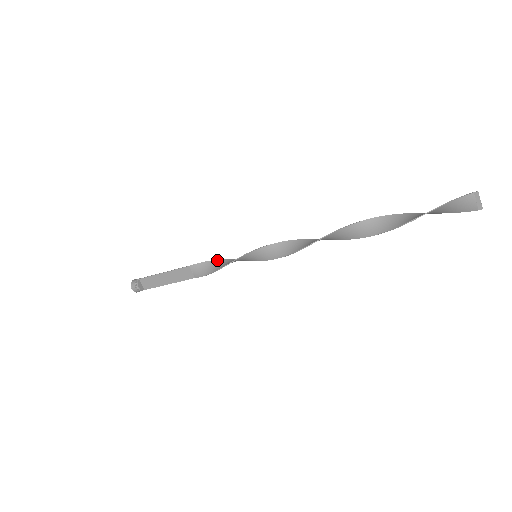
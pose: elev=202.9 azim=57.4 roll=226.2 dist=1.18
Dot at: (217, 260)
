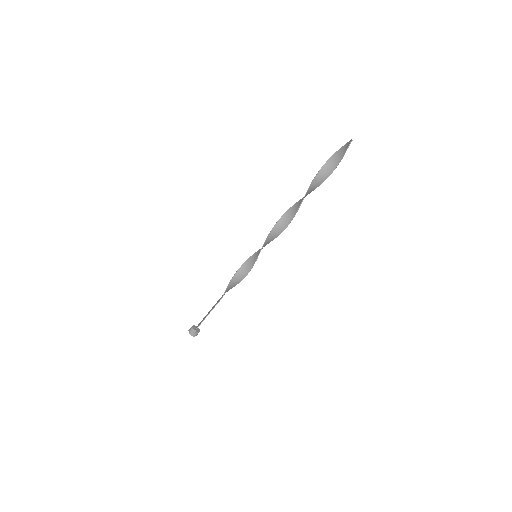
Dot at: (240, 281)
